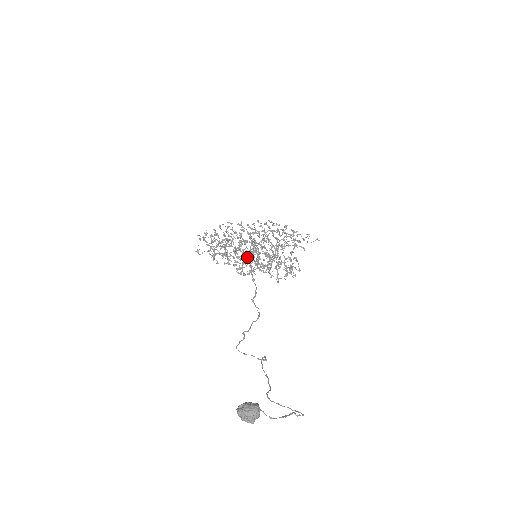
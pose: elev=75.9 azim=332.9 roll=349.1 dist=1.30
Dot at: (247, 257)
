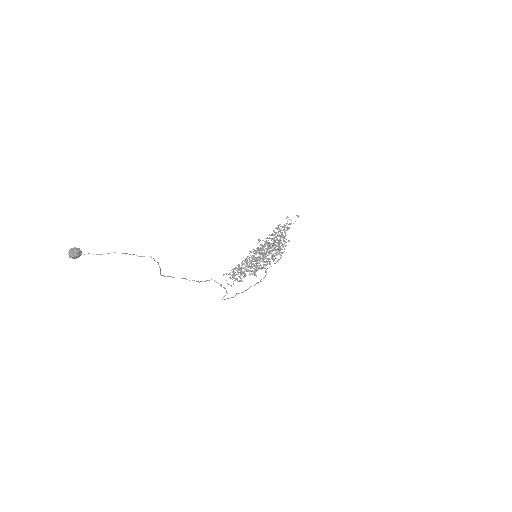
Dot at: occluded
